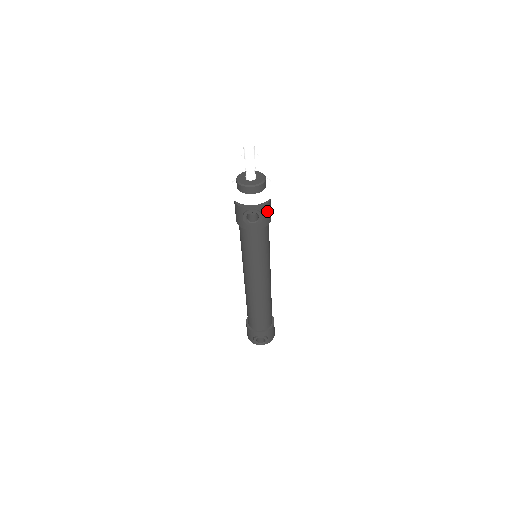
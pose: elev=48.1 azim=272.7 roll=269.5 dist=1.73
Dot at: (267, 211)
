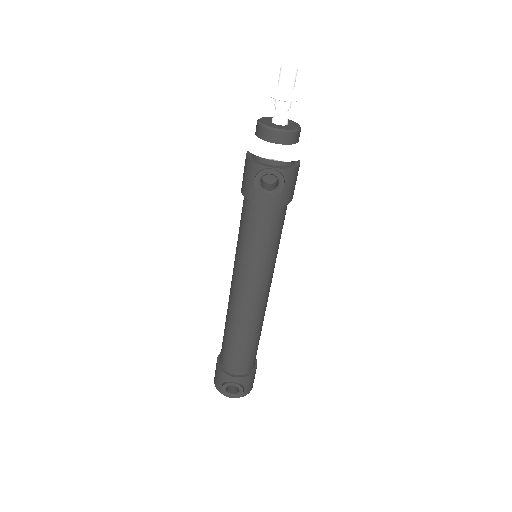
Dot at: (291, 180)
